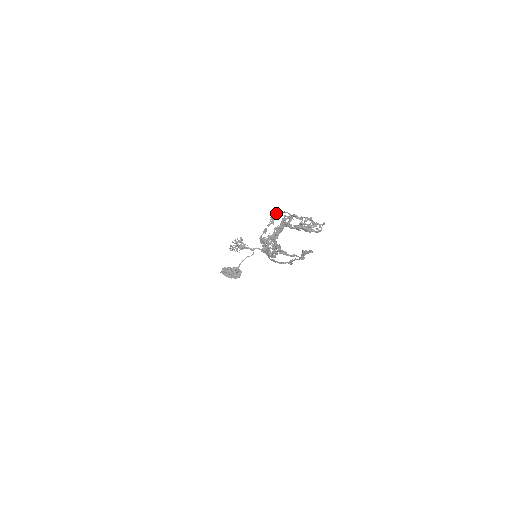
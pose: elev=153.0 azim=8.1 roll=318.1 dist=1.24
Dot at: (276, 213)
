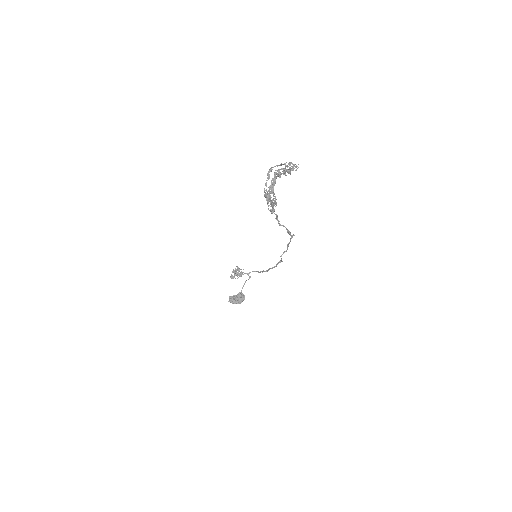
Dot at: (270, 171)
